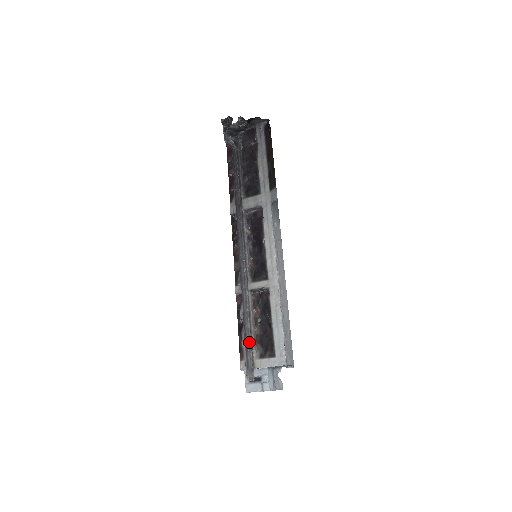
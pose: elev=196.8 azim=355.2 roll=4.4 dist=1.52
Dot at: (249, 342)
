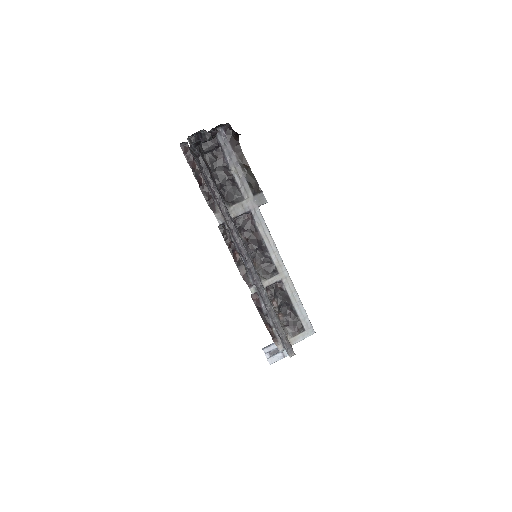
Dot at: (281, 329)
